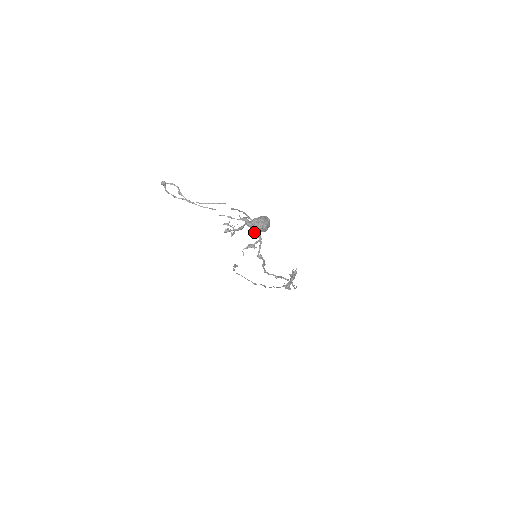
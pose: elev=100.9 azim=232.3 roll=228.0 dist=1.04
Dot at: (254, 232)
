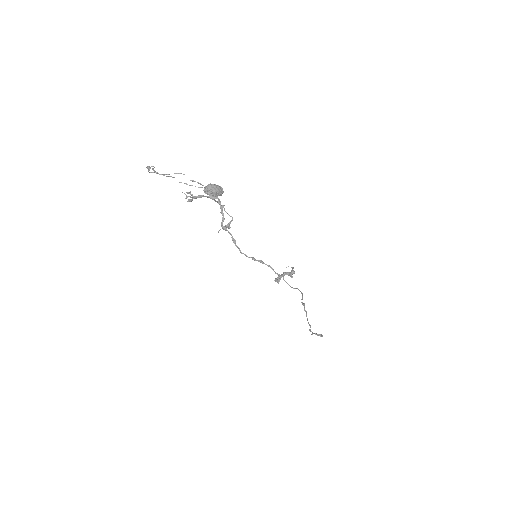
Dot at: (224, 210)
